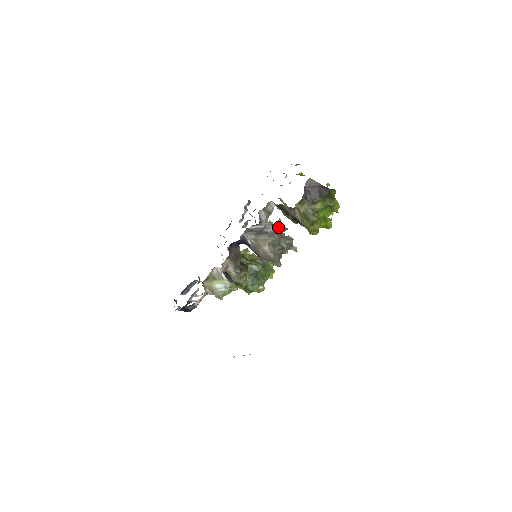
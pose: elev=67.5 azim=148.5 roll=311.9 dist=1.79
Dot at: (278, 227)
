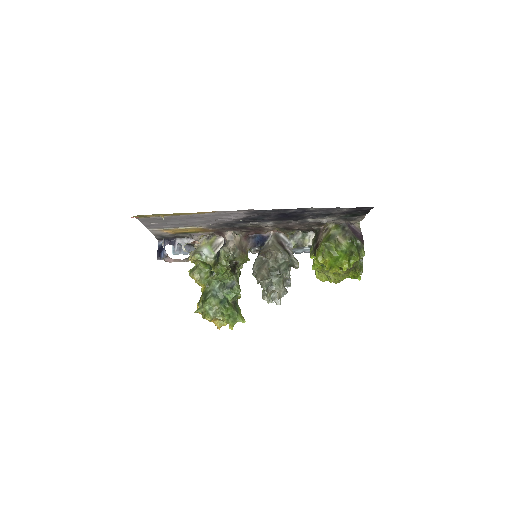
Dot at: occluded
